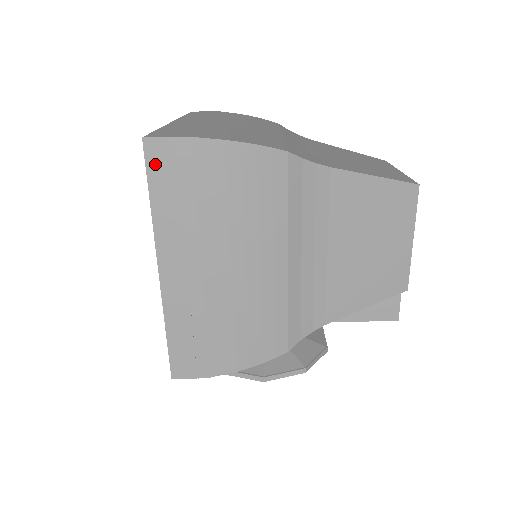
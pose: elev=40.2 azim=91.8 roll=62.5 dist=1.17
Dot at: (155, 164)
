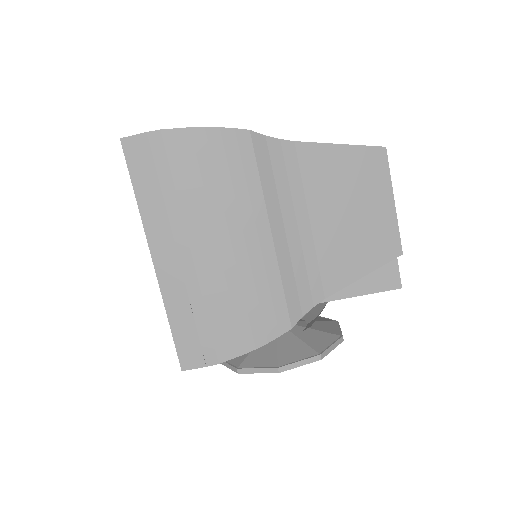
Dot at: (134, 160)
